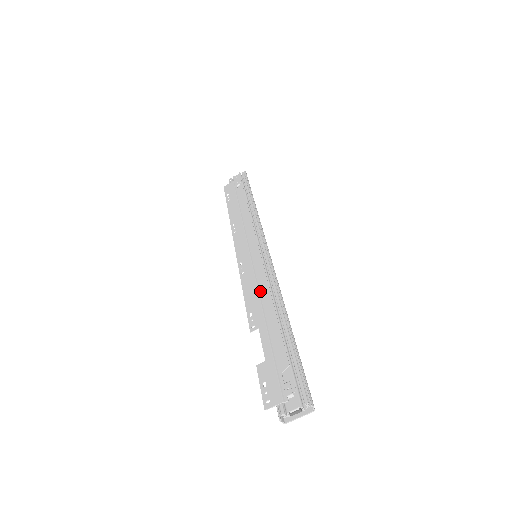
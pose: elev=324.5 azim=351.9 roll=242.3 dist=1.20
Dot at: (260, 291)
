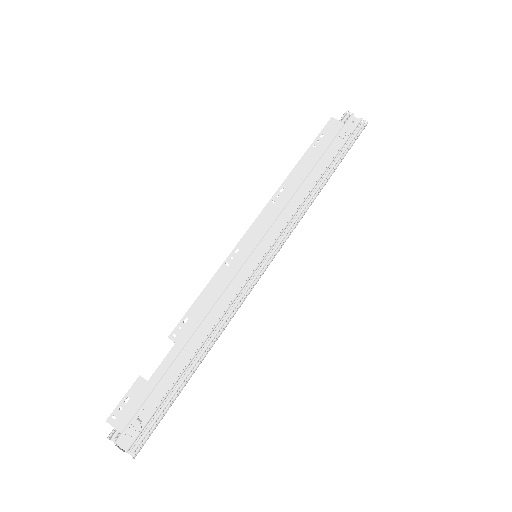
Dot at: (215, 306)
